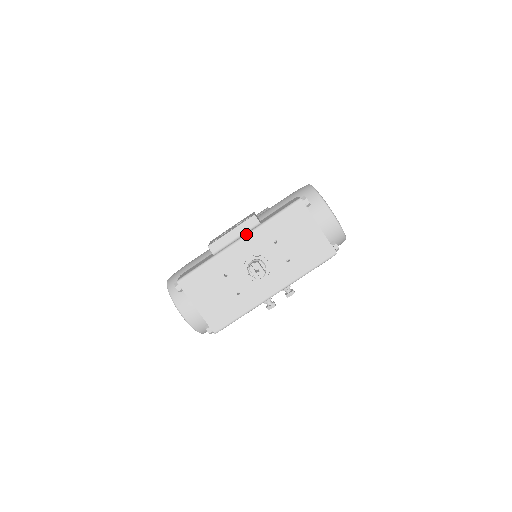
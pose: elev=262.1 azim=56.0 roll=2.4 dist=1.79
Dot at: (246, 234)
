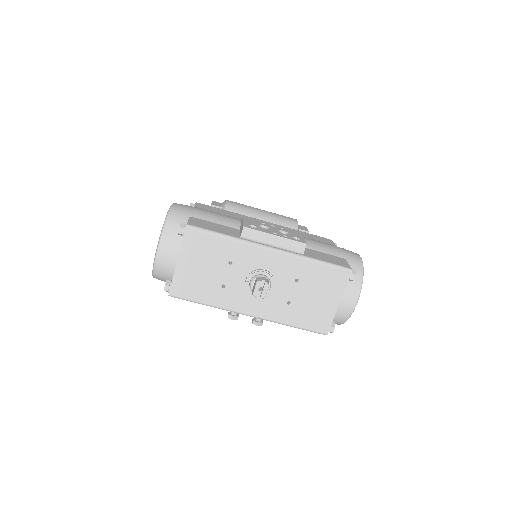
Dot at: (283, 250)
